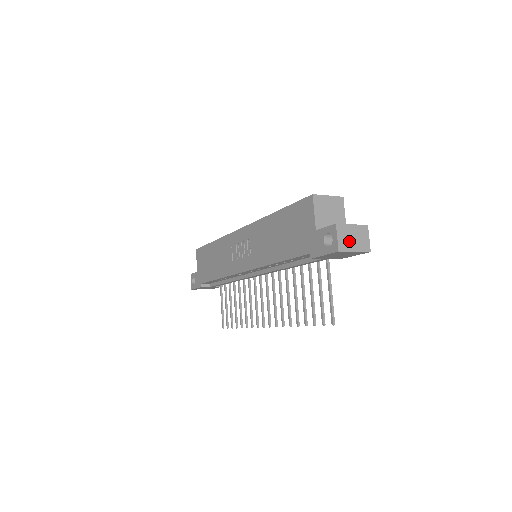
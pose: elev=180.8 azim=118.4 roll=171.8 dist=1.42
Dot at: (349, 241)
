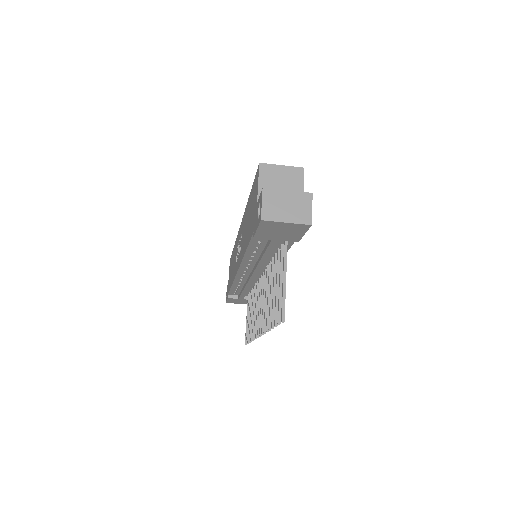
Dot at: (279, 209)
